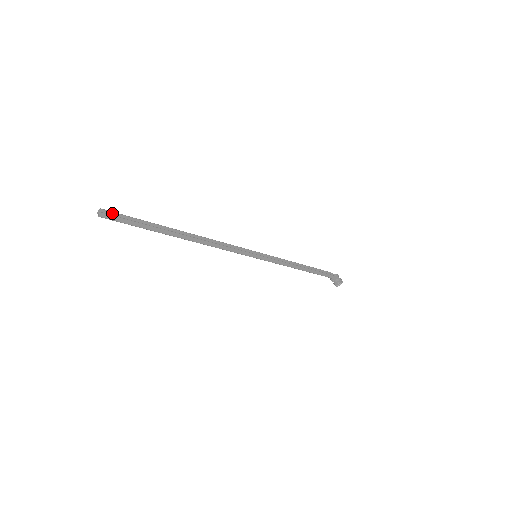
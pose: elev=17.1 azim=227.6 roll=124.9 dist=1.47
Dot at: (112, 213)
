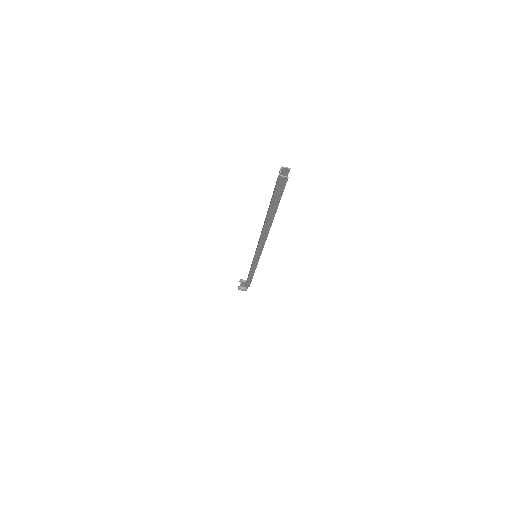
Dot at: occluded
